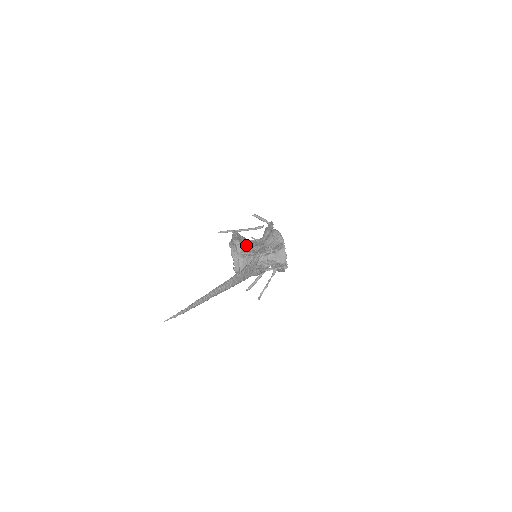
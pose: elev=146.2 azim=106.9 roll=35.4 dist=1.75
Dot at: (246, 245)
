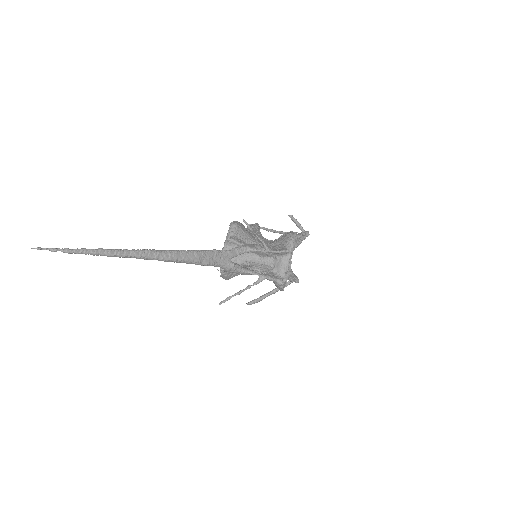
Dot at: (244, 234)
